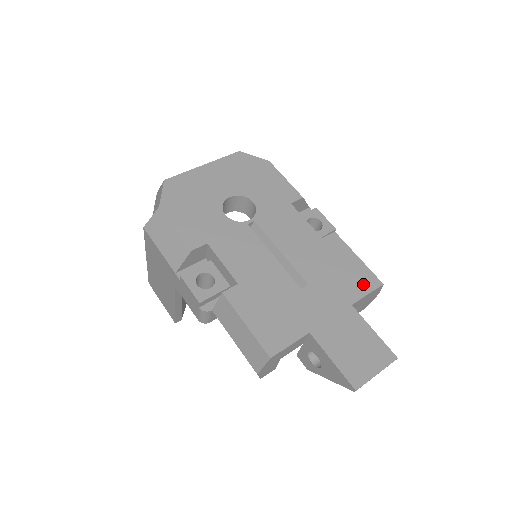
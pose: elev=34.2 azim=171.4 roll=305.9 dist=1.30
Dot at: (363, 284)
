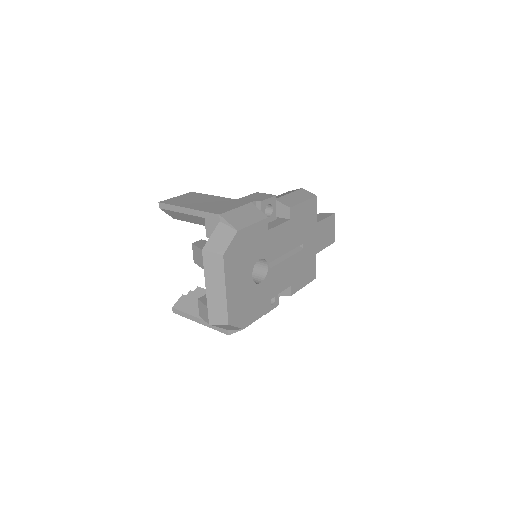
Dot at: (313, 209)
